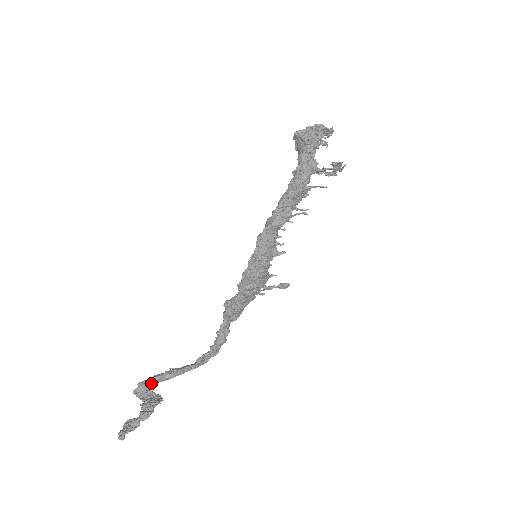
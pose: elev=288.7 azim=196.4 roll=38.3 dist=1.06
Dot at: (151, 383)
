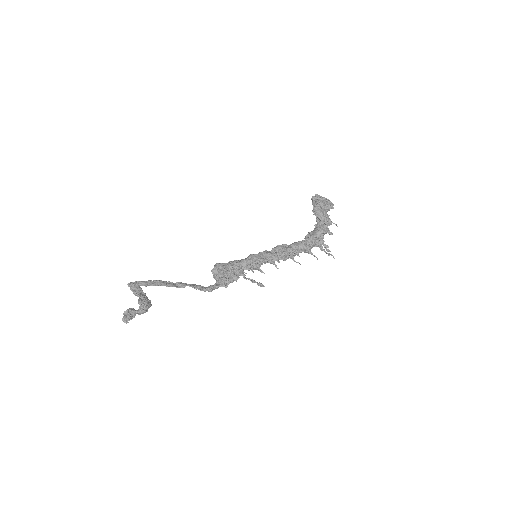
Dot at: (146, 286)
